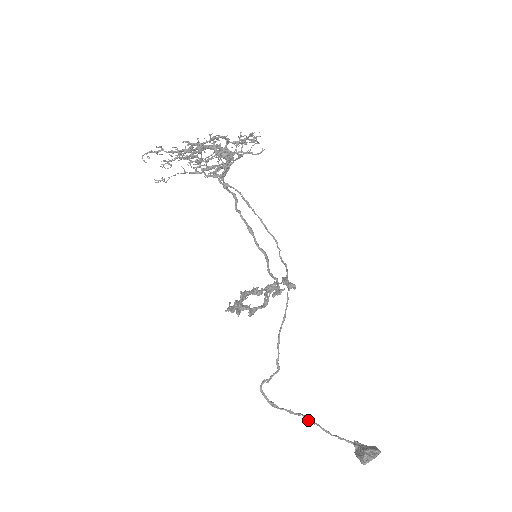
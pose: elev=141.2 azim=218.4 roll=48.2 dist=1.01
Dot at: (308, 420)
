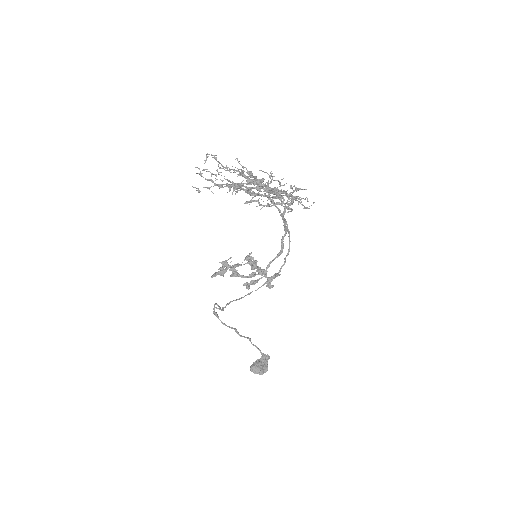
Dot at: (236, 332)
